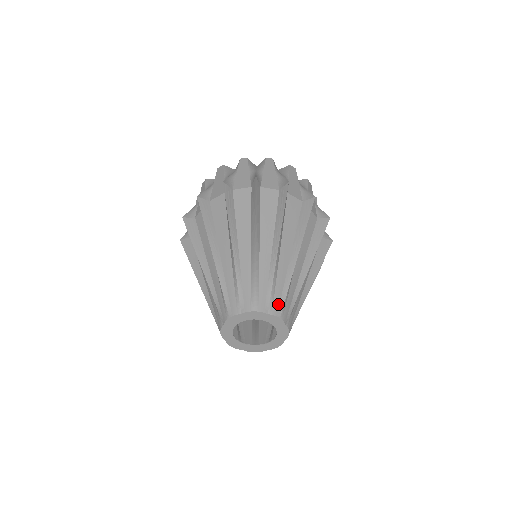
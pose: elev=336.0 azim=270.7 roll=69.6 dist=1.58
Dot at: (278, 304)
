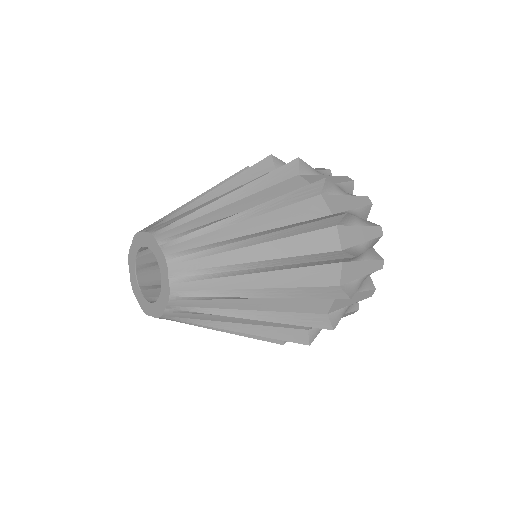
Dot at: (181, 249)
